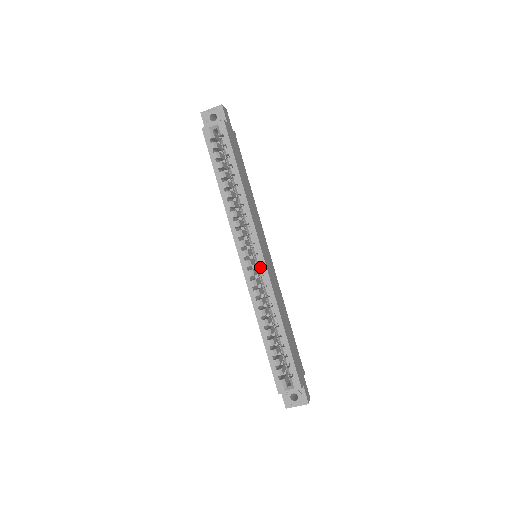
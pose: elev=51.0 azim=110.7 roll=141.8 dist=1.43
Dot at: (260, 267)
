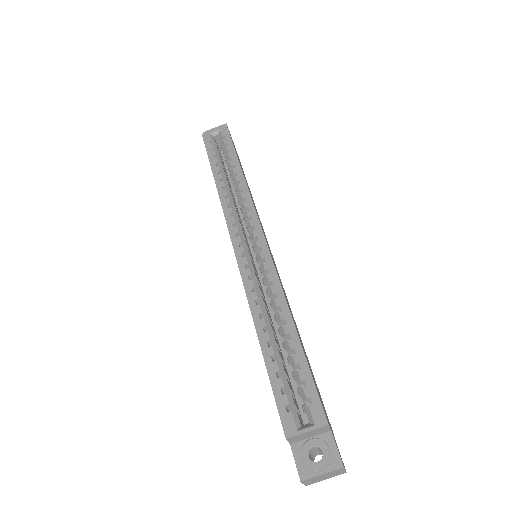
Dot at: (260, 251)
